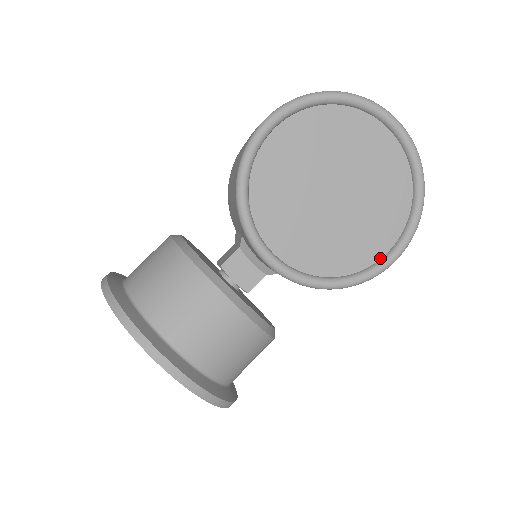
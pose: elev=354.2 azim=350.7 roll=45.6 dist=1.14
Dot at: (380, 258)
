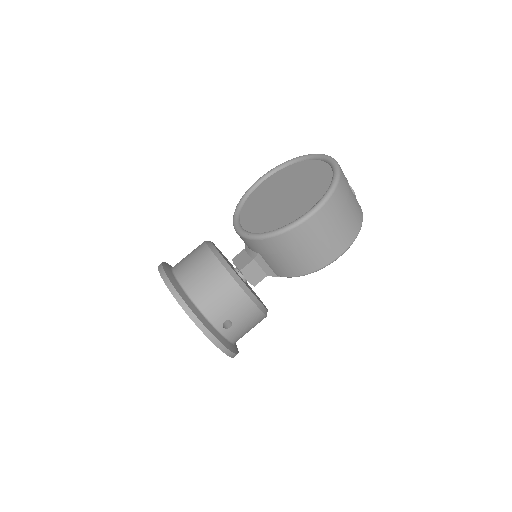
Dot at: occluded
